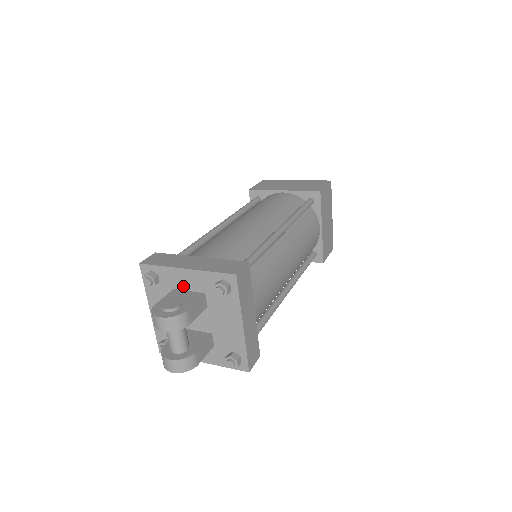
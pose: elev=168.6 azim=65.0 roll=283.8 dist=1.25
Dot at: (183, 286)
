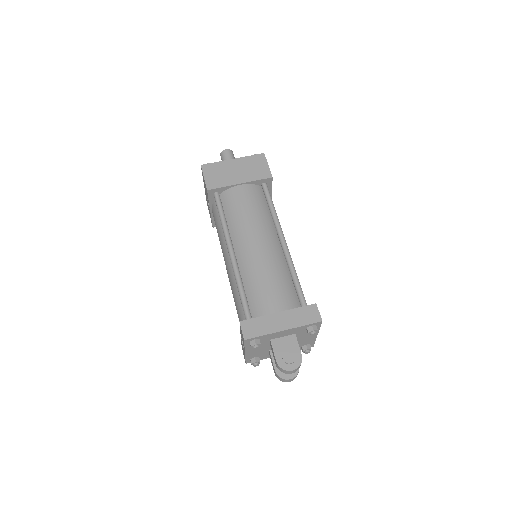
Dot at: (279, 337)
